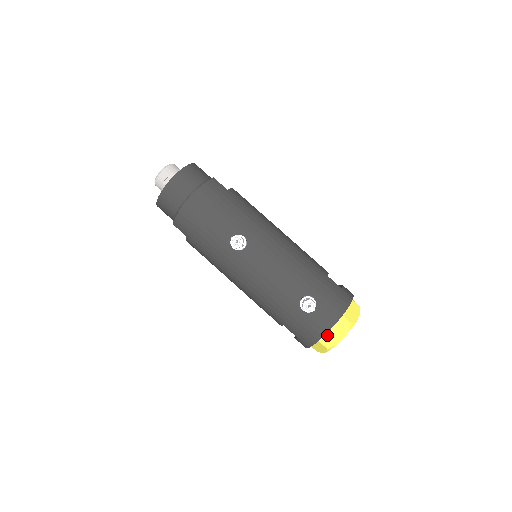
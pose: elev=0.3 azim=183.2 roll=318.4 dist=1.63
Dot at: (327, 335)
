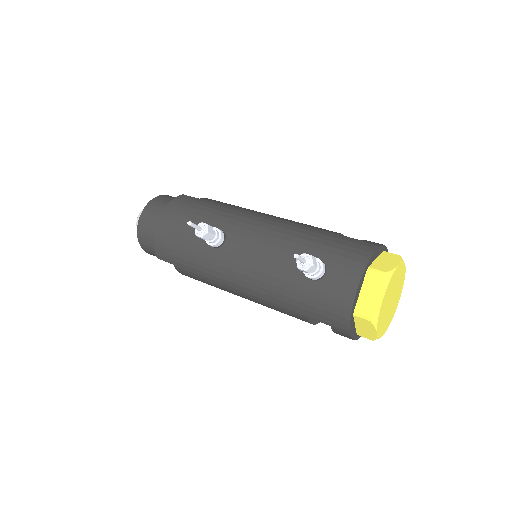
Dot at: (361, 302)
